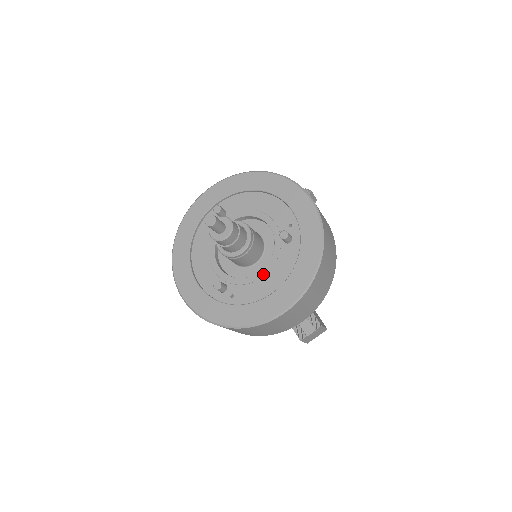
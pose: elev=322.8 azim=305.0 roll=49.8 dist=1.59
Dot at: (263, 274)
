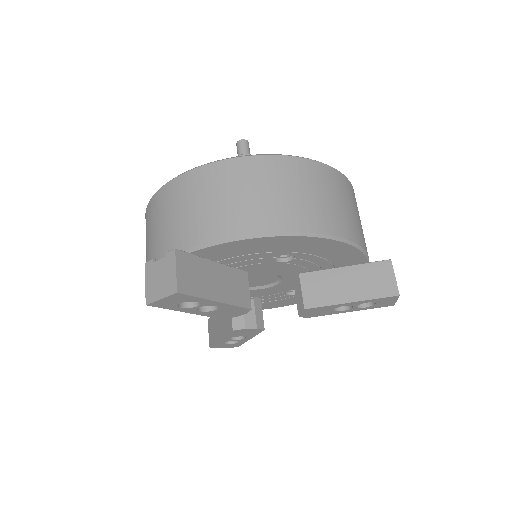
Dot at: occluded
